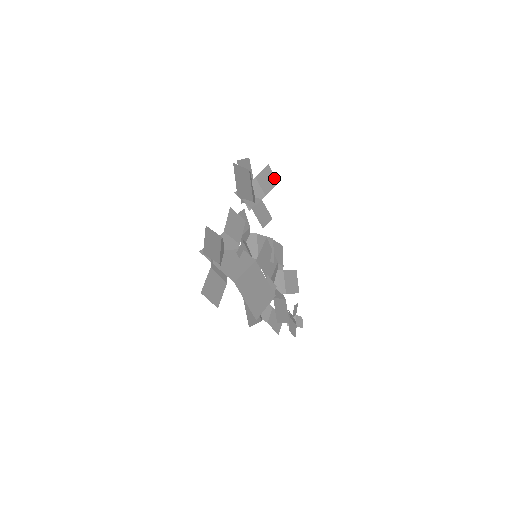
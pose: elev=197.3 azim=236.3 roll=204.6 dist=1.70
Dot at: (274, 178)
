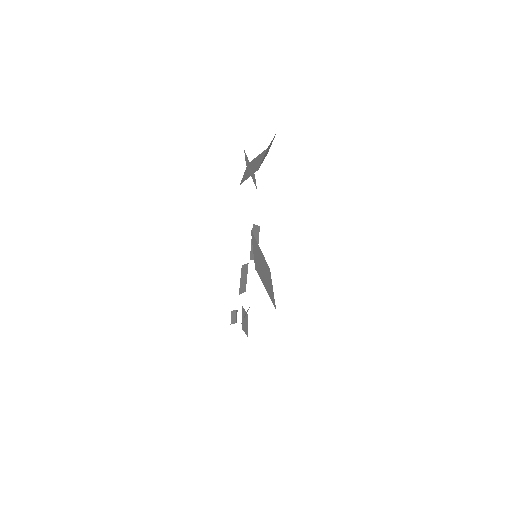
Dot at: (269, 148)
